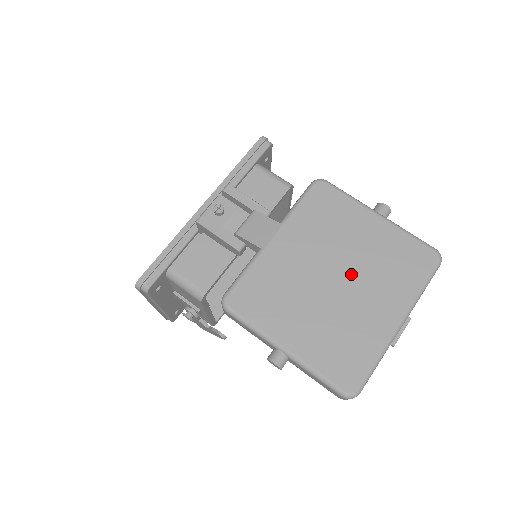
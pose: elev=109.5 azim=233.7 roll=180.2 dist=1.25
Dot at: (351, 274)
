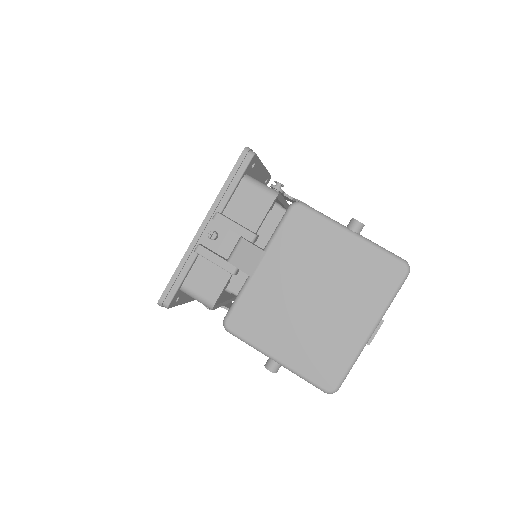
Dot at: (328, 292)
